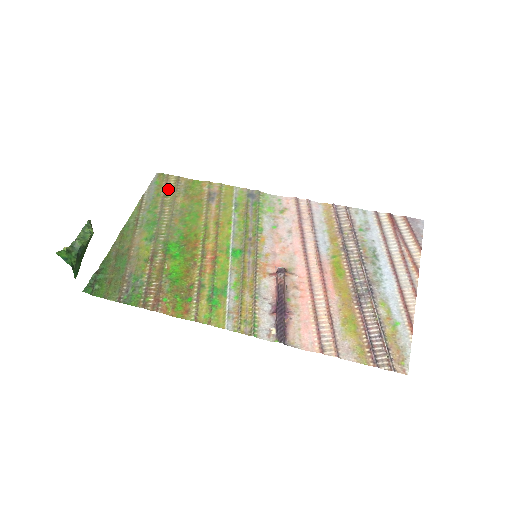
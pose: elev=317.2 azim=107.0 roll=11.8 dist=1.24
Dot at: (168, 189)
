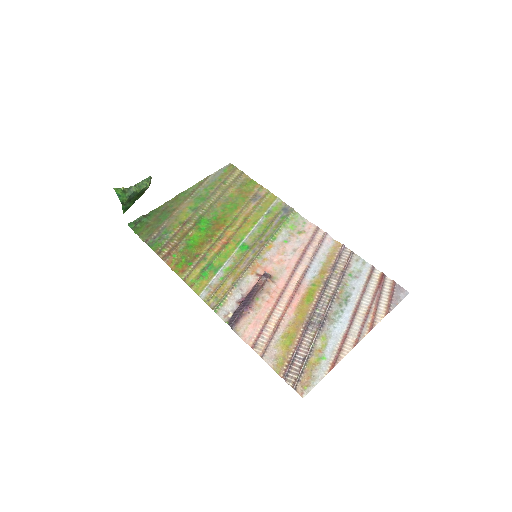
Dot at: (229, 178)
